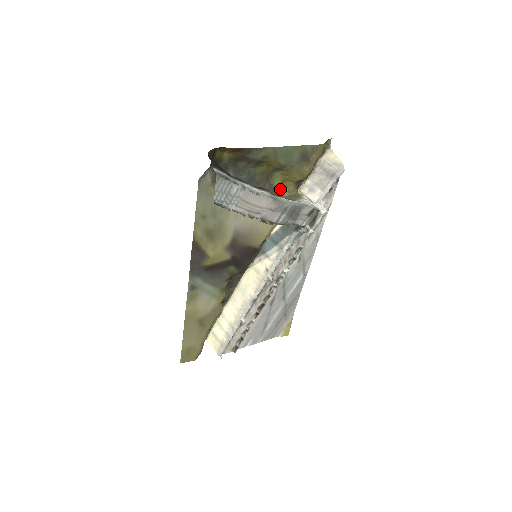
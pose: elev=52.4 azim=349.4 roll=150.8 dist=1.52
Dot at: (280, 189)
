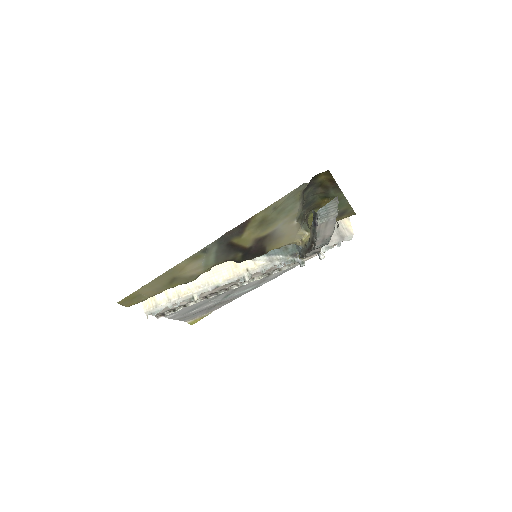
Dot at: (308, 220)
